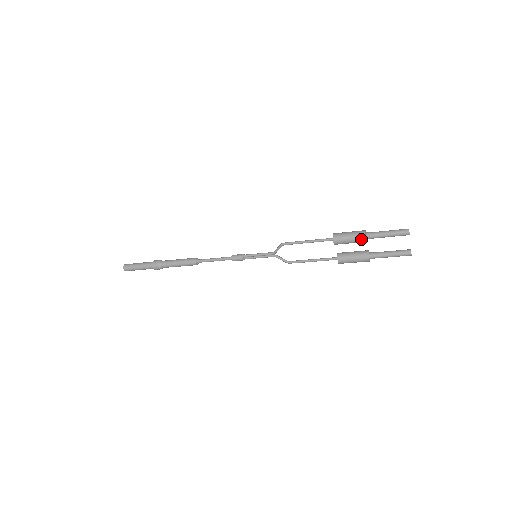
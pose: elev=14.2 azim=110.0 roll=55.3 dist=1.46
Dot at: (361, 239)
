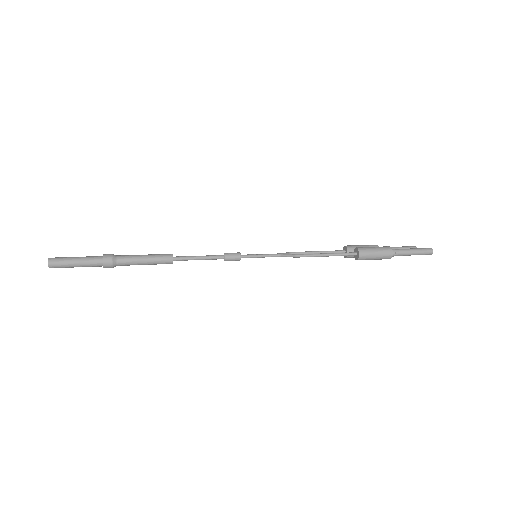
Dot at: occluded
